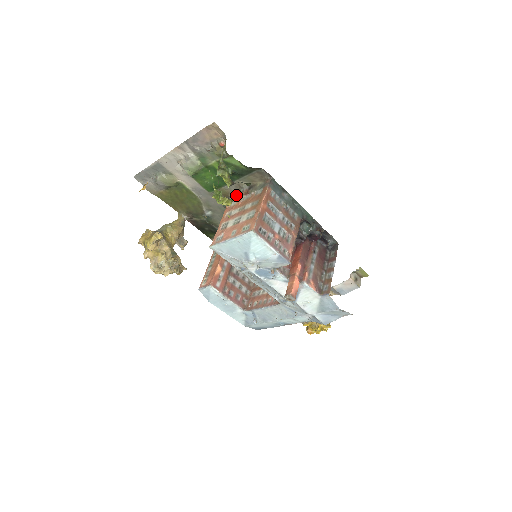
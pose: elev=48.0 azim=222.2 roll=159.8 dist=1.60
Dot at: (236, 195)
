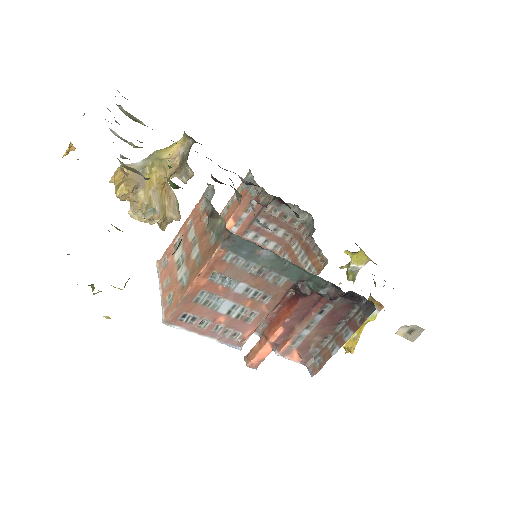
Dot at: (212, 191)
